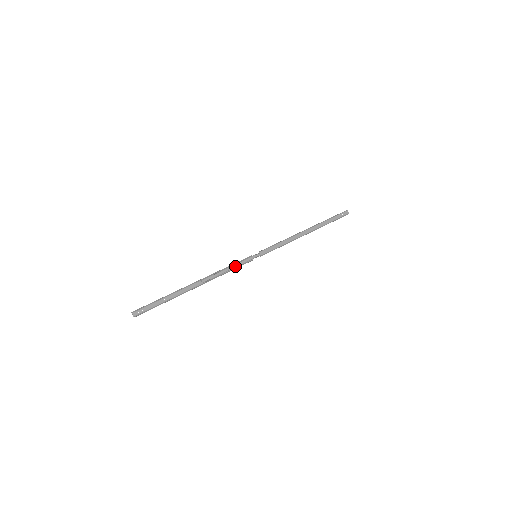
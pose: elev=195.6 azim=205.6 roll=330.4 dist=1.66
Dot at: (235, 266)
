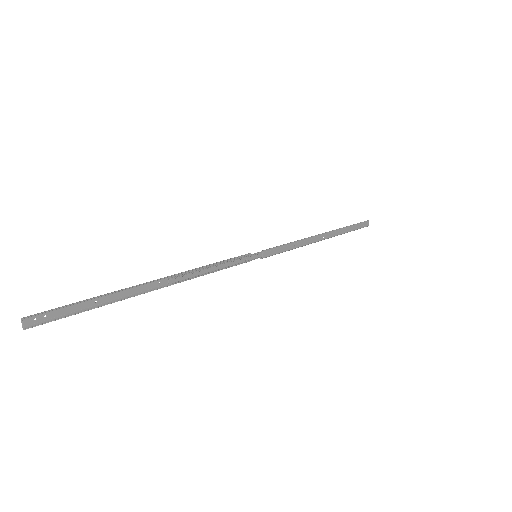
Dot at: (225, 265)
